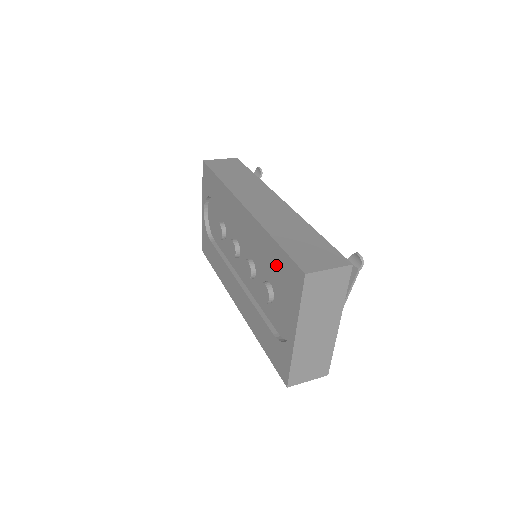
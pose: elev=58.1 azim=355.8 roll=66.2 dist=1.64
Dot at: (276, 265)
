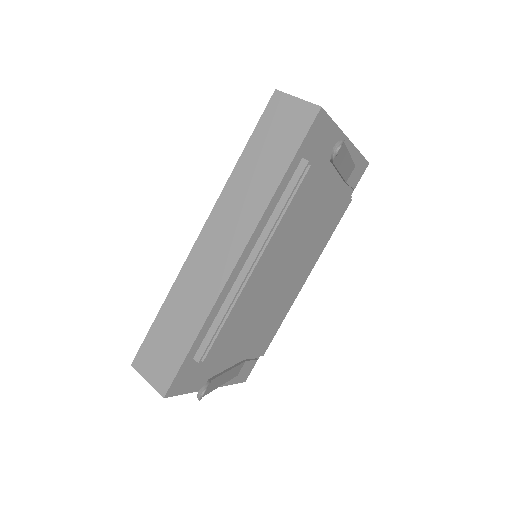
Dot at: occluded
